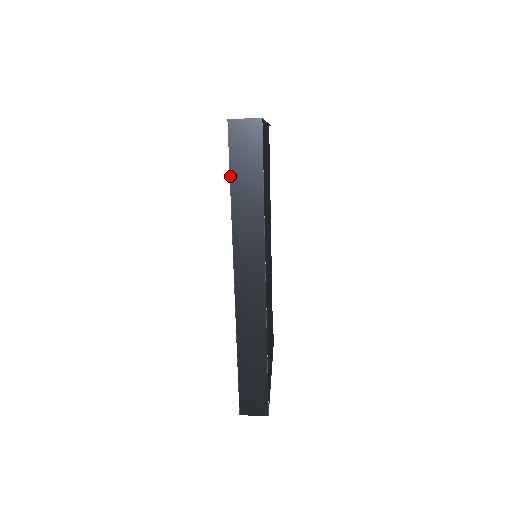
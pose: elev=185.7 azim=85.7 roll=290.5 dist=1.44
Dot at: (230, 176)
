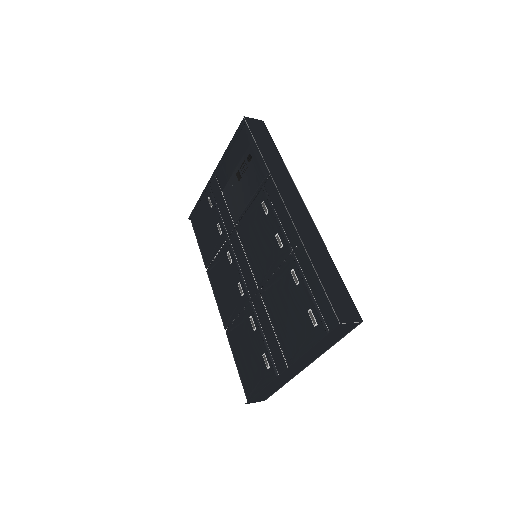
Dot at: (256, 143)
